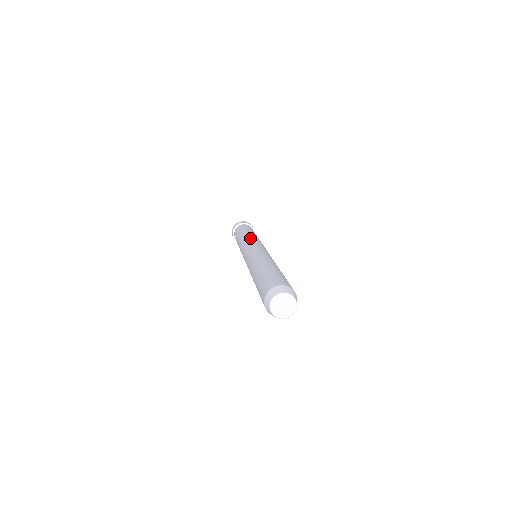
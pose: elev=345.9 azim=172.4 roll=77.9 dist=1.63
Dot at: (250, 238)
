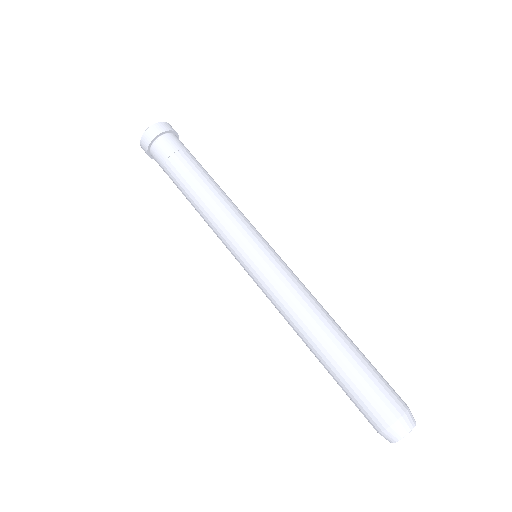
Dot at: (223, 223)
